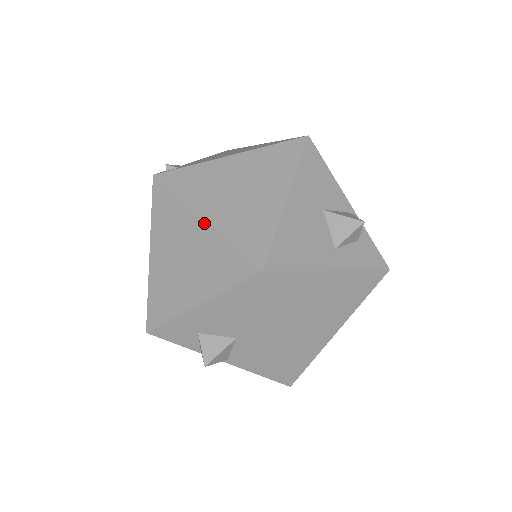
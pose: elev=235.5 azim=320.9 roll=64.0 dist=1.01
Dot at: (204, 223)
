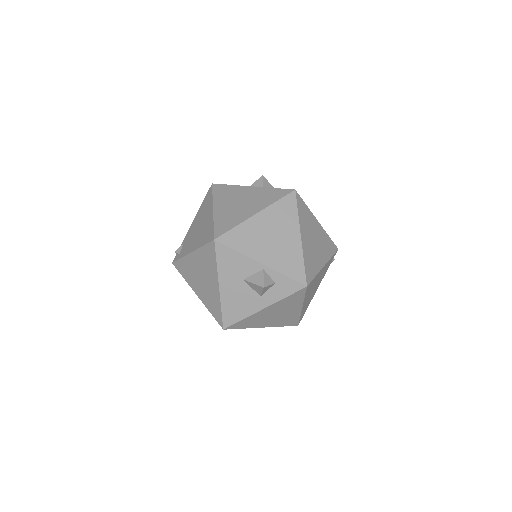
Dot at: (198, 297)
